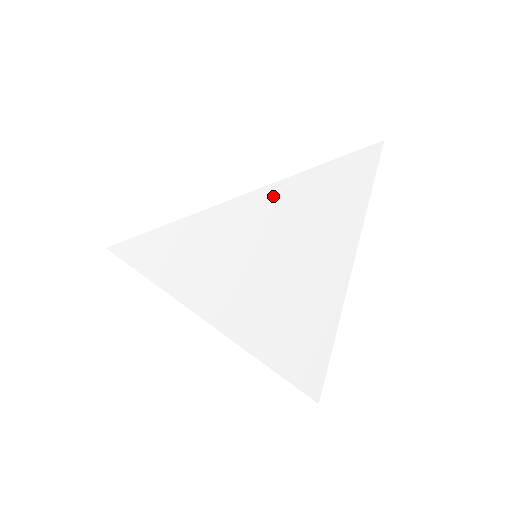
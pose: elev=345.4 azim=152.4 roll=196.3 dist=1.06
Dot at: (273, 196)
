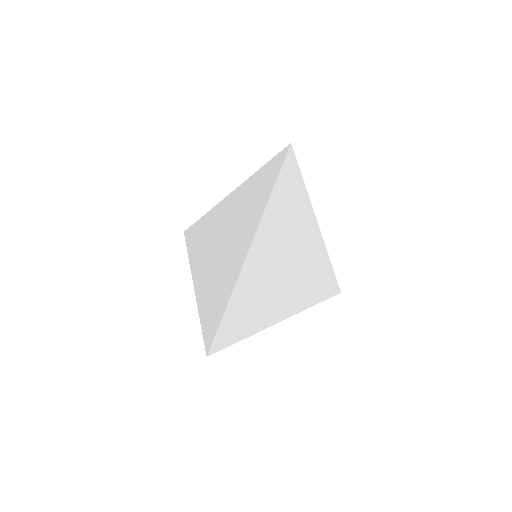
Dot at: (257, 245)
